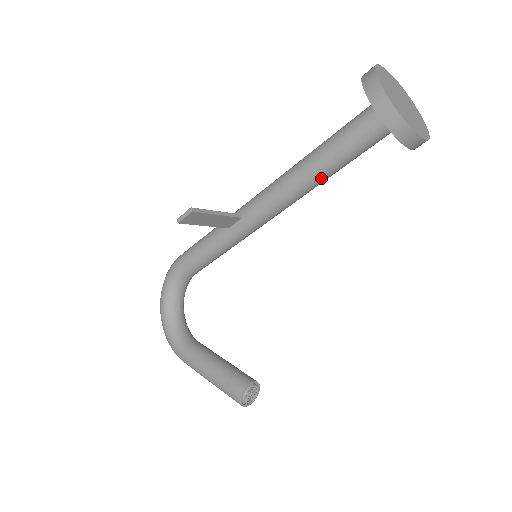
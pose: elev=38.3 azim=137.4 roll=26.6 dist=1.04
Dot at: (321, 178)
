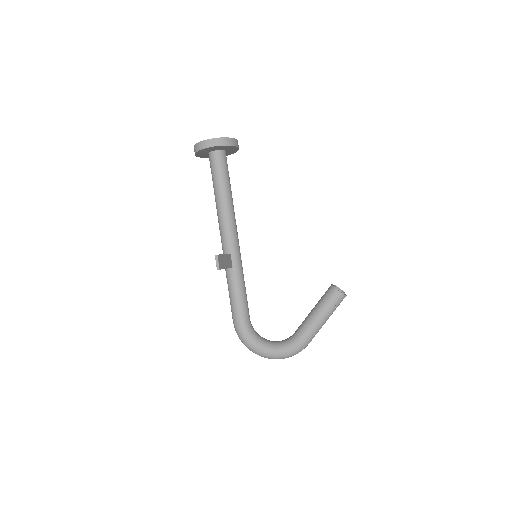
Dot at: (231, 197)
